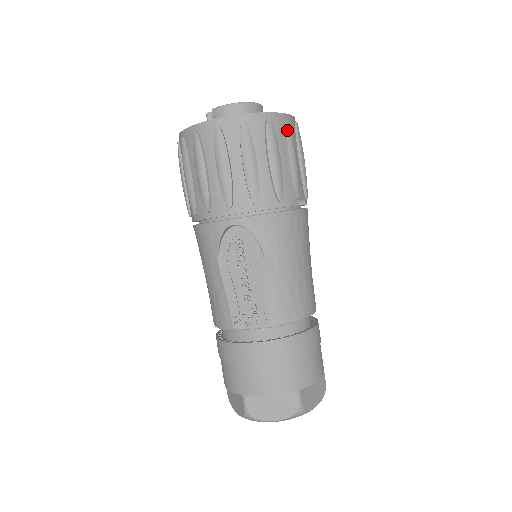
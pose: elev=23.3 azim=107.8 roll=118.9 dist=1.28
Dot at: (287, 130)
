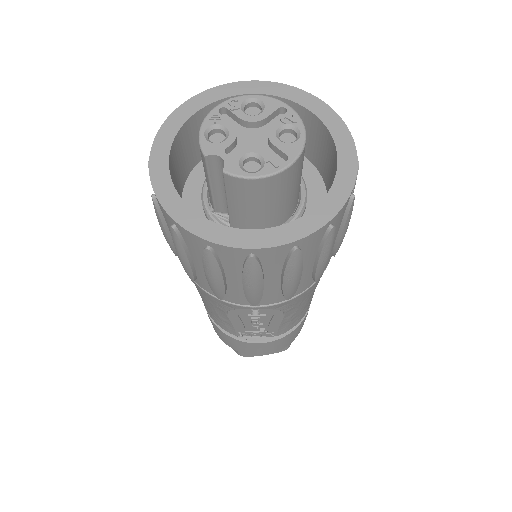
Dot at: (349, 212)
